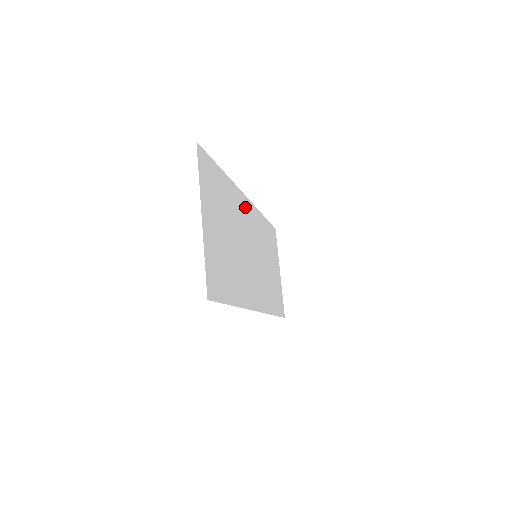
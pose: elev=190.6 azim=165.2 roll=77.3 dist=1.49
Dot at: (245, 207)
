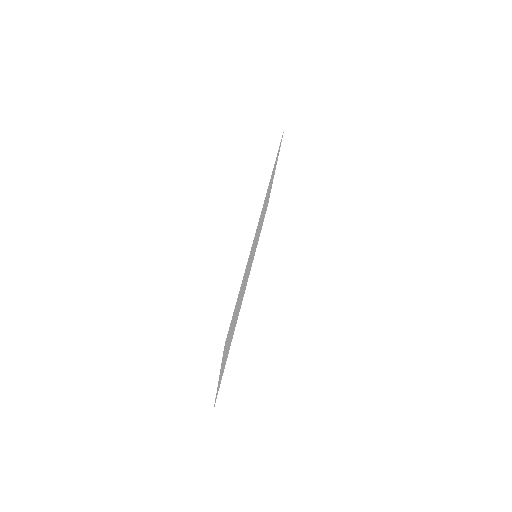
Dot at: (257, 228)
